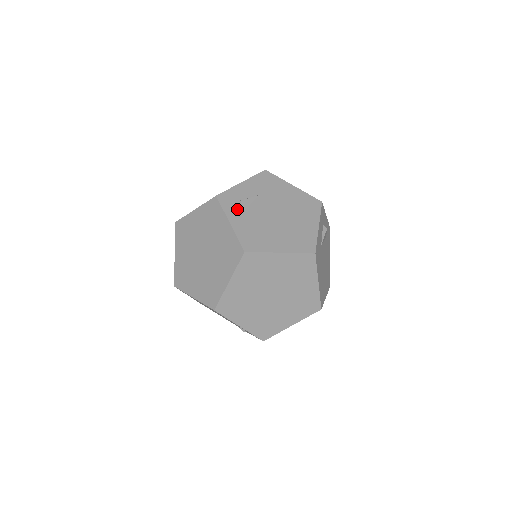
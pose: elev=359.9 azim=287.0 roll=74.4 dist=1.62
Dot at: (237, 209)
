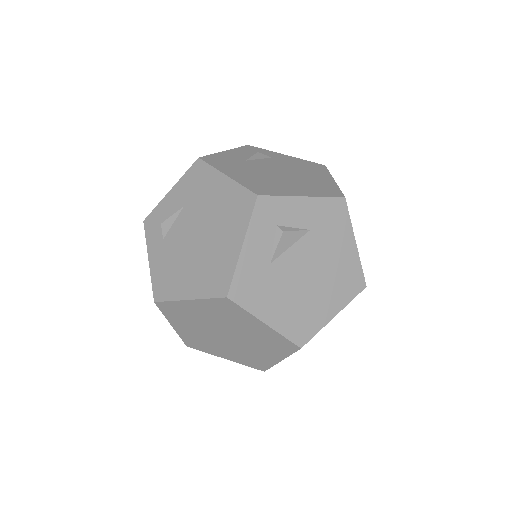
Dot at: (158, 237)
